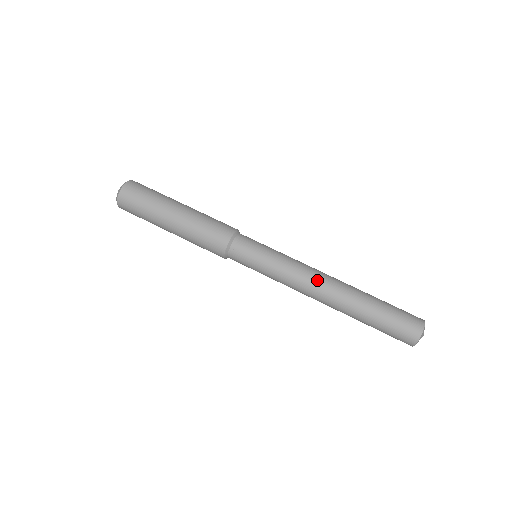
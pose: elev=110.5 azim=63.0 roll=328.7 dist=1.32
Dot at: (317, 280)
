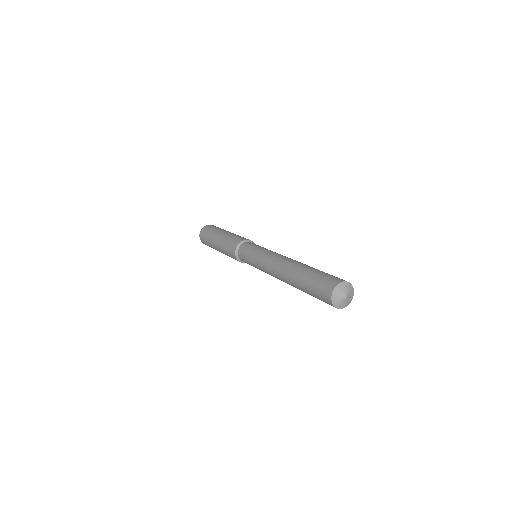
Dot at: occluded
